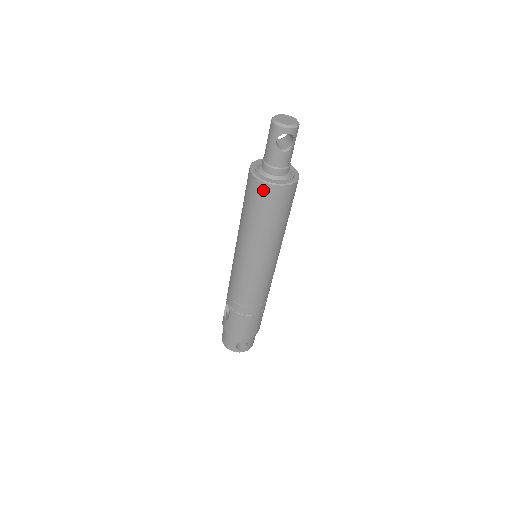
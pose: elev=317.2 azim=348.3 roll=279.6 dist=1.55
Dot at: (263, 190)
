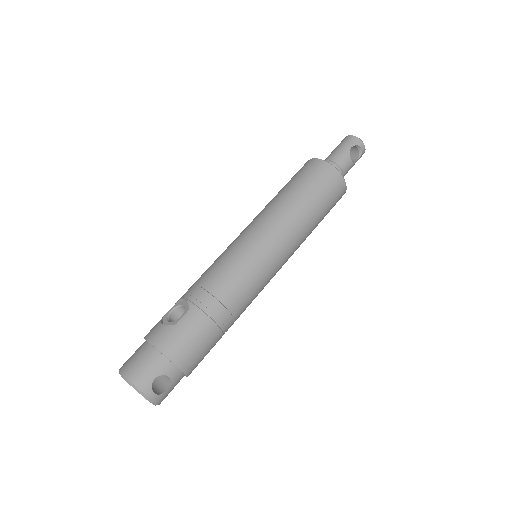
Dot at: (329, 173)
